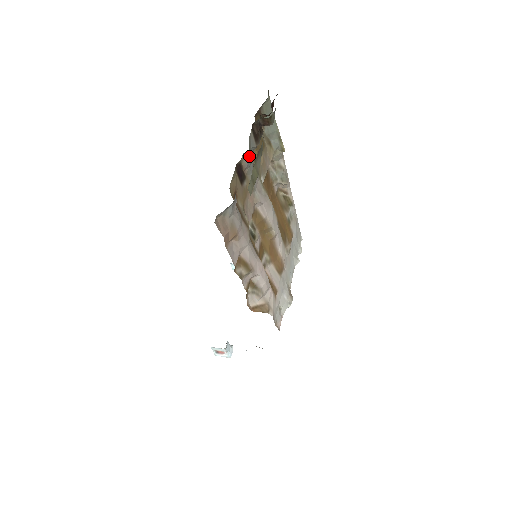
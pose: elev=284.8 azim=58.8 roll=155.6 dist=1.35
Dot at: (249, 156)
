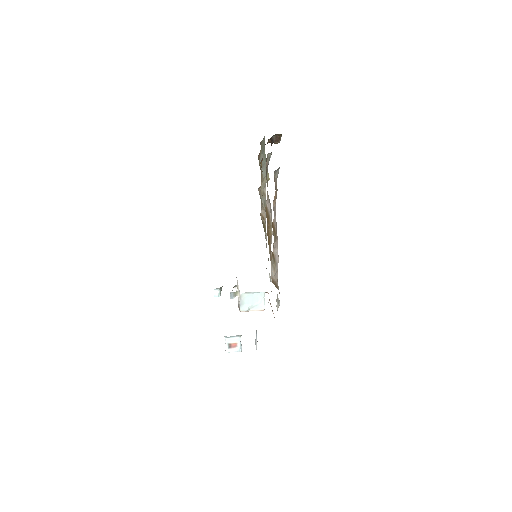
Dot at: (270, 157)
